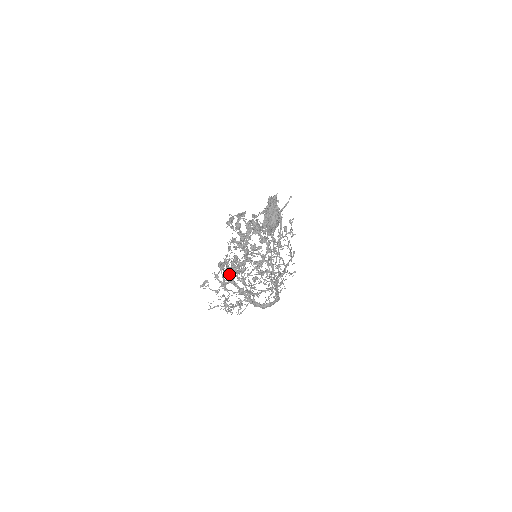
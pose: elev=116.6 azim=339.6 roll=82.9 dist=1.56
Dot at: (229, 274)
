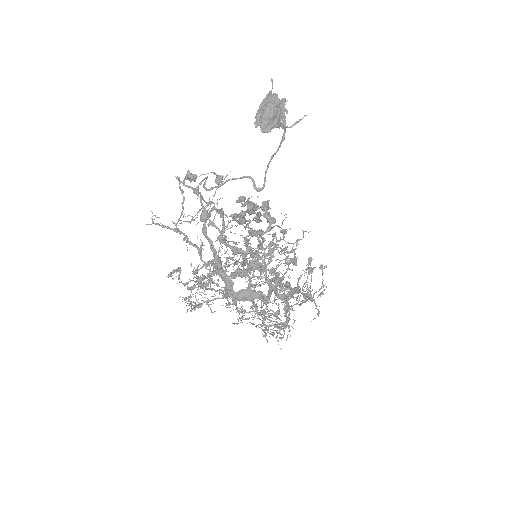
Dot at: (200, 210)
